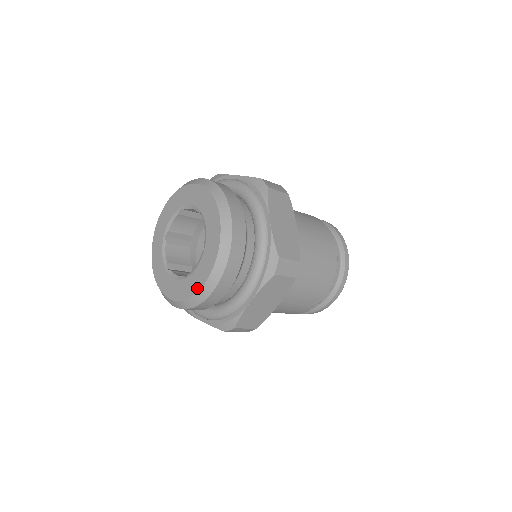
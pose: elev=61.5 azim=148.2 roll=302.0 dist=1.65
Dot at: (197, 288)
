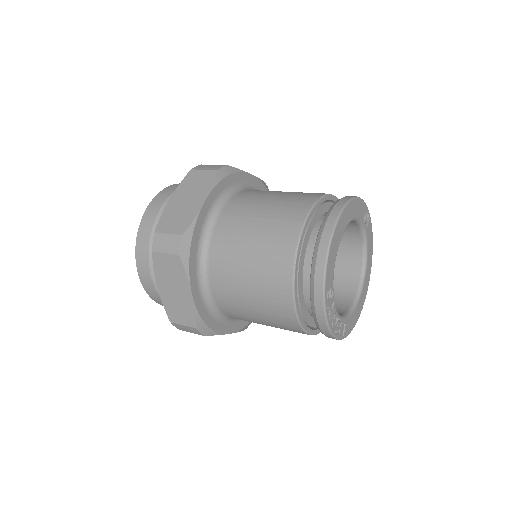
Dot at: occluded
